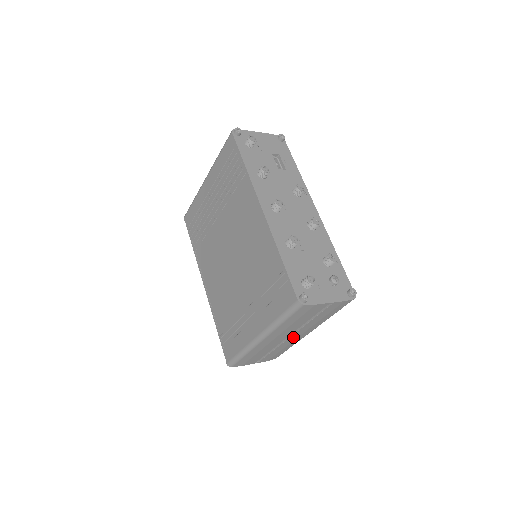
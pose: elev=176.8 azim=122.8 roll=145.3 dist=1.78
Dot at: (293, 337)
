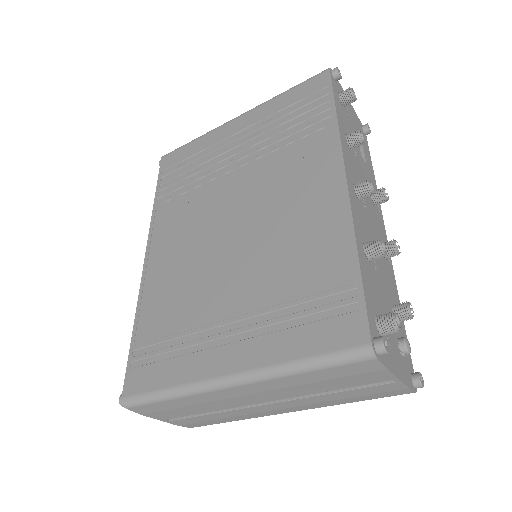
Dot at: (265, 407)
